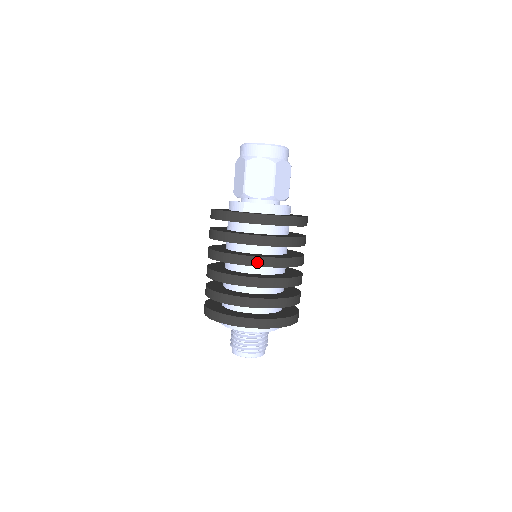
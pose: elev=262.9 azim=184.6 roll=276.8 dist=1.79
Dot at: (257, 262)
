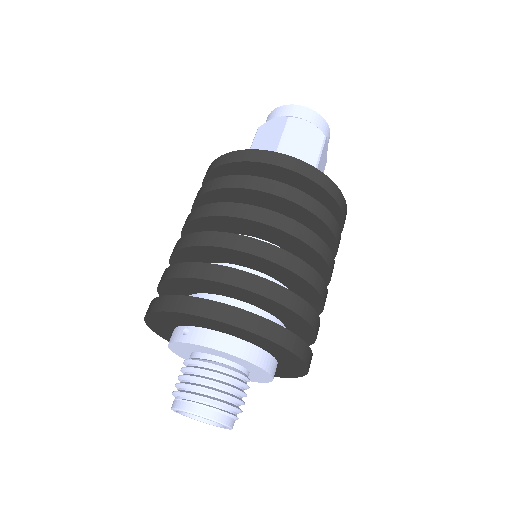
Dot at: (214, 210)
